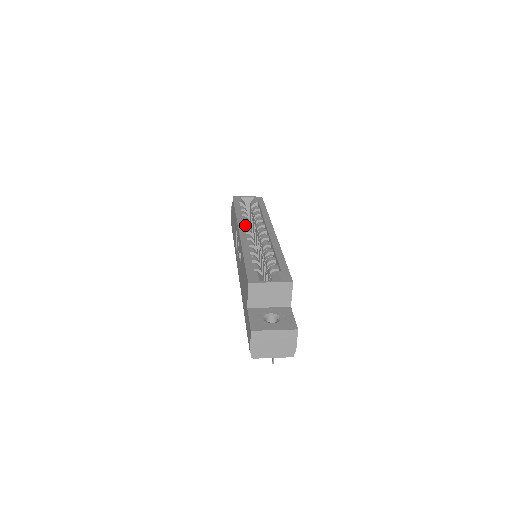
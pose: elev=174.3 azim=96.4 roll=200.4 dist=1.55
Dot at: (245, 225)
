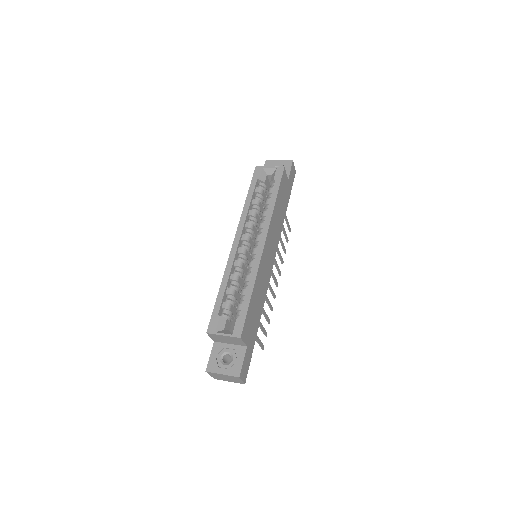
Dot at: (246, 227)
